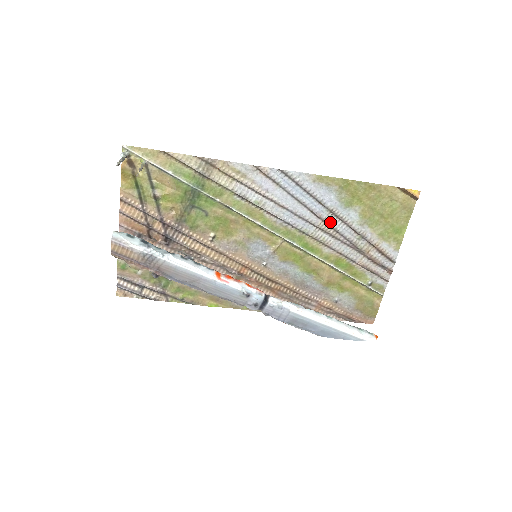
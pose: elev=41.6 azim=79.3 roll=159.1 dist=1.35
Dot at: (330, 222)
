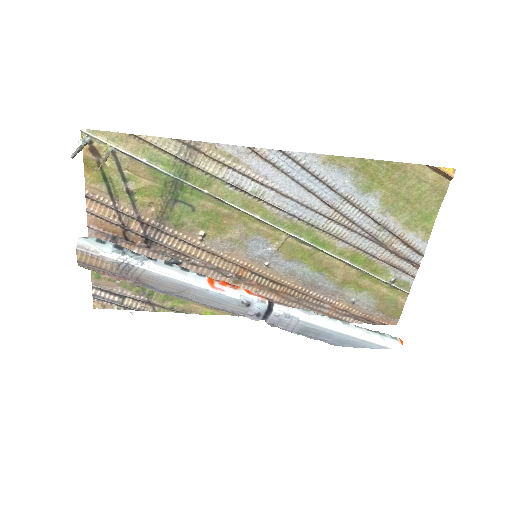
Dot at: (344, 211)
